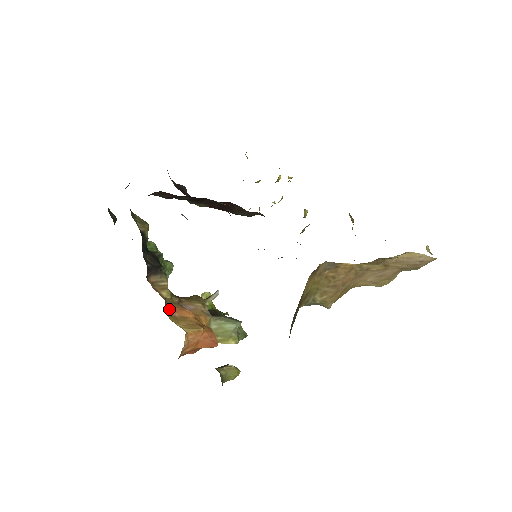
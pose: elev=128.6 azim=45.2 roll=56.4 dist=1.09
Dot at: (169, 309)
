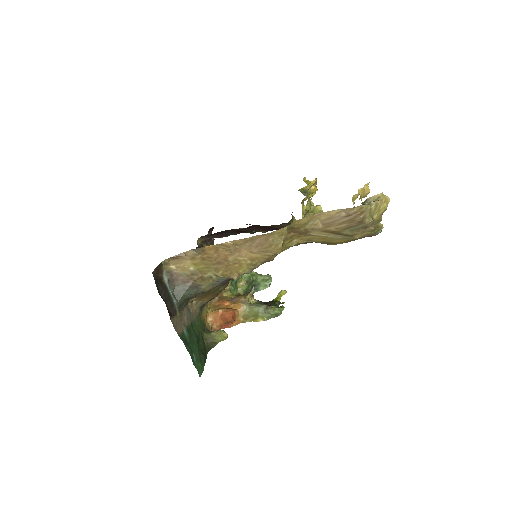
Dot at: (217, 302)
